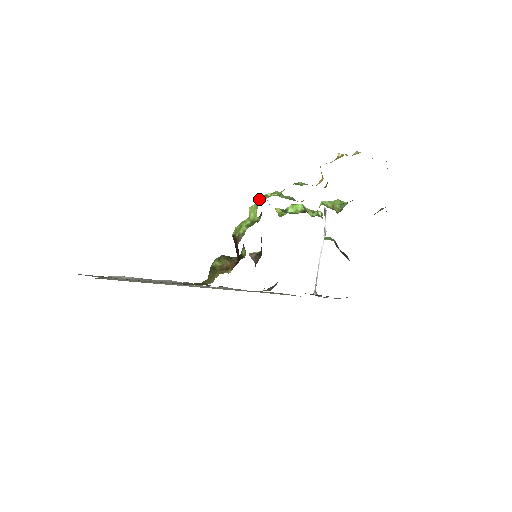
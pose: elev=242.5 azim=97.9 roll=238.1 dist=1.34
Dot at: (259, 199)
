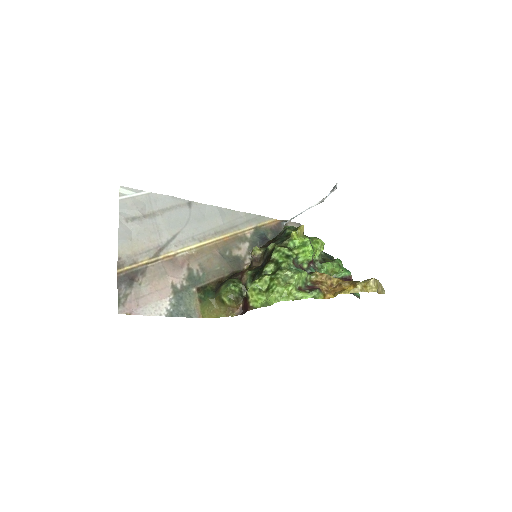
Dot at: (281, 298)
